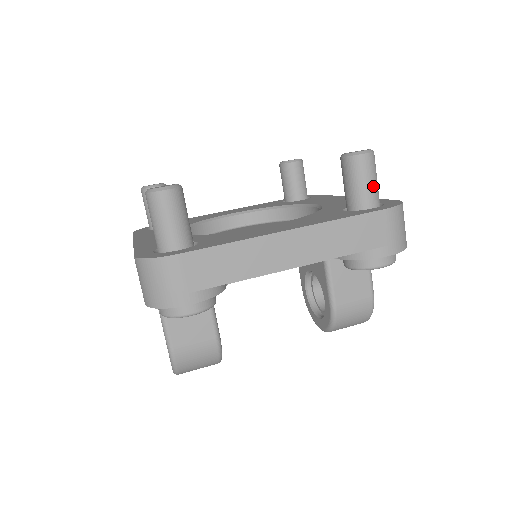
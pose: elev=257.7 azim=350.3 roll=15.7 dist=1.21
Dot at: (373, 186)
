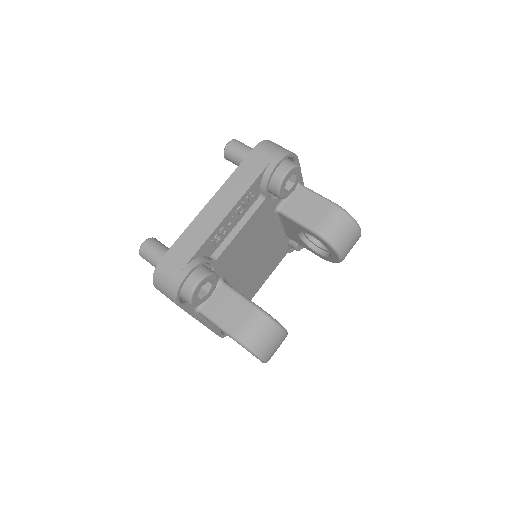
Dot at: (247, 150)
